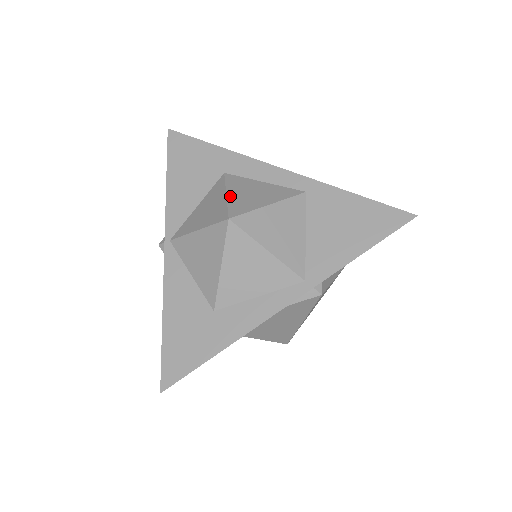
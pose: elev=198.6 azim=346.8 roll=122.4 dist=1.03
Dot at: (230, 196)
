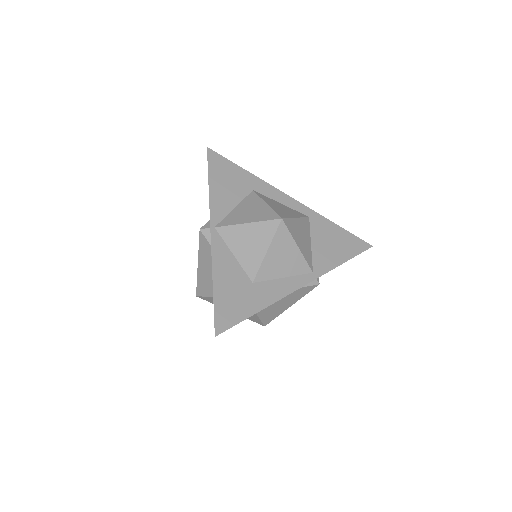
Dot at: (270, 205)
